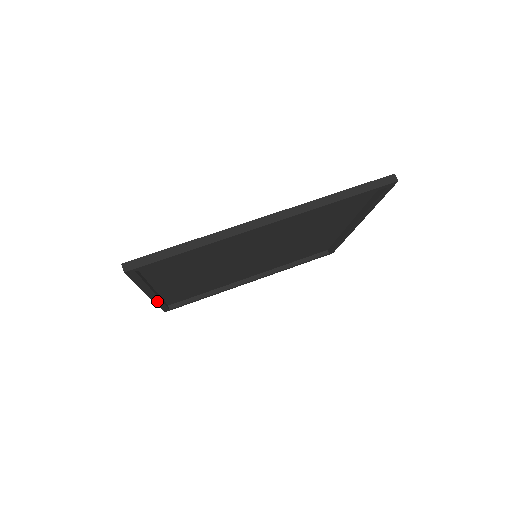
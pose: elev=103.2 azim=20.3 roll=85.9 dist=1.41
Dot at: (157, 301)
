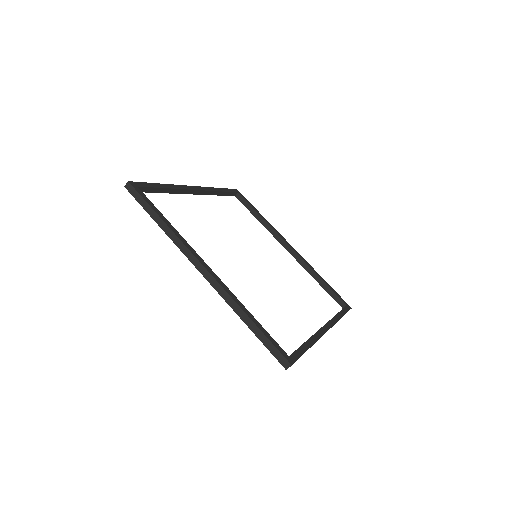
Dot at: (180, 246)
